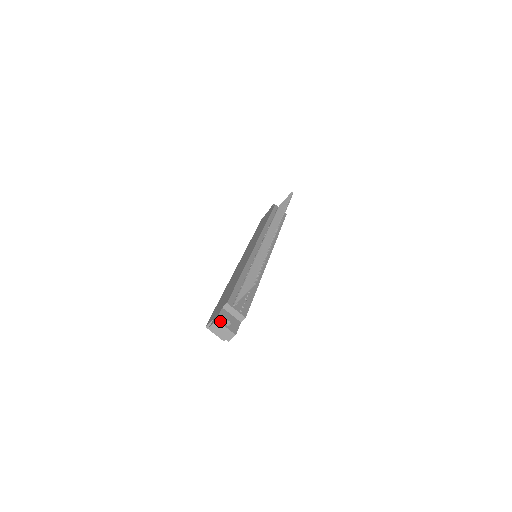
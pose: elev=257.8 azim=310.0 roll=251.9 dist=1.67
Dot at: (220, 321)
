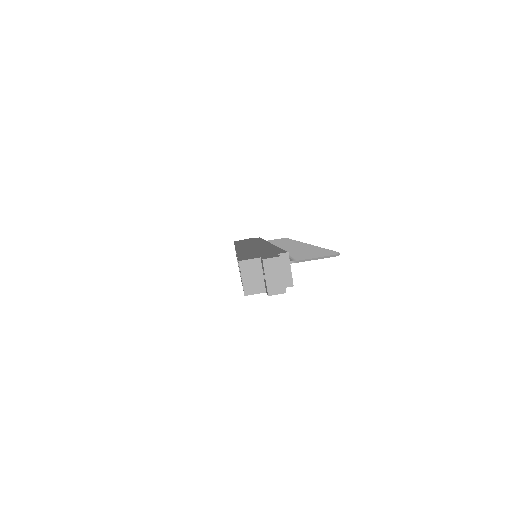
Dot at: (281, 262)
